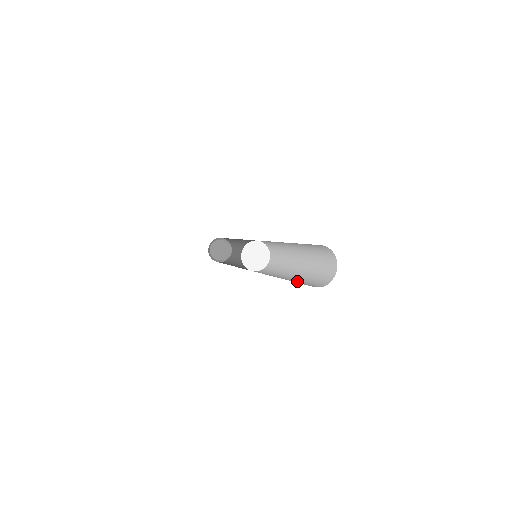
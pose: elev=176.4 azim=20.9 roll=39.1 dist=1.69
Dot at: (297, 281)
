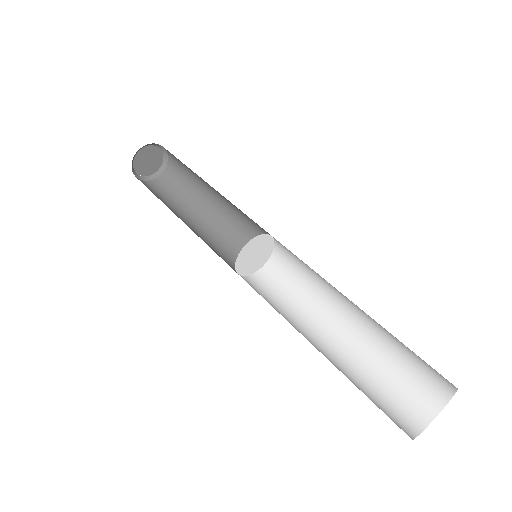
Dot at: (352, 380)
